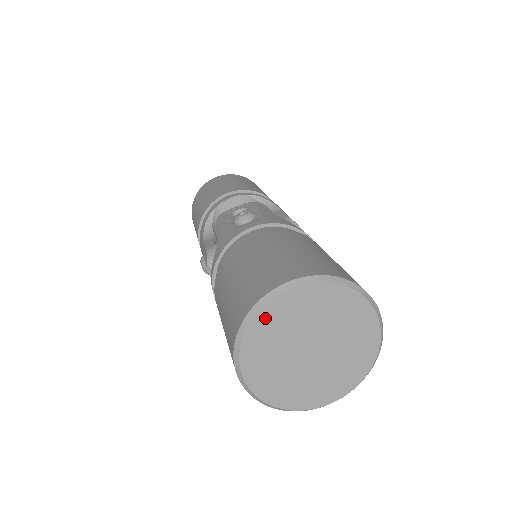
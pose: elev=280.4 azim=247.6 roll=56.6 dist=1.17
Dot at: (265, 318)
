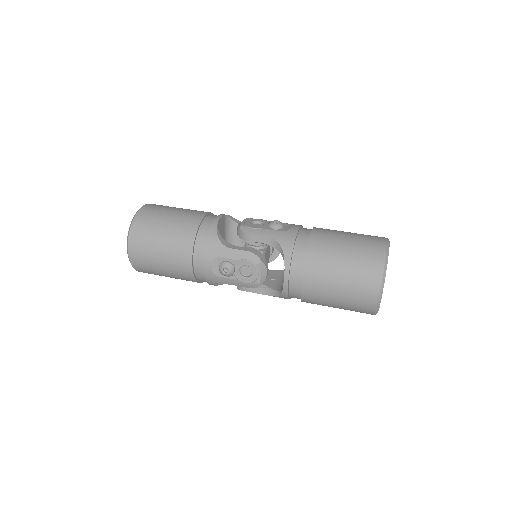
Dot at: occluded
